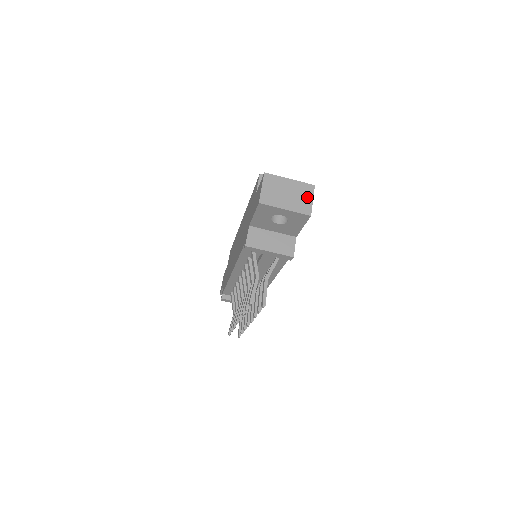
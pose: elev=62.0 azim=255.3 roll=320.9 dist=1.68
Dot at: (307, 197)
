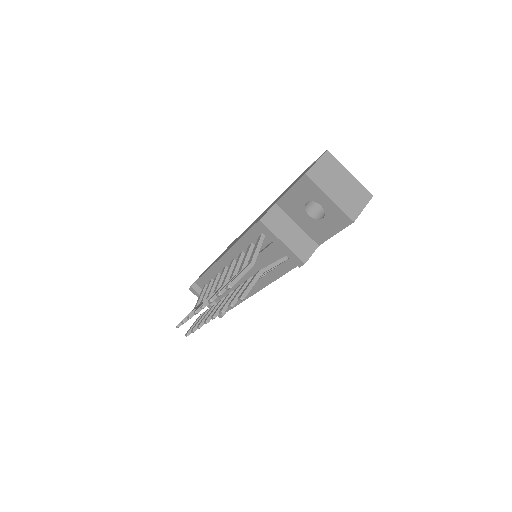
Dot at: (359, 201)
